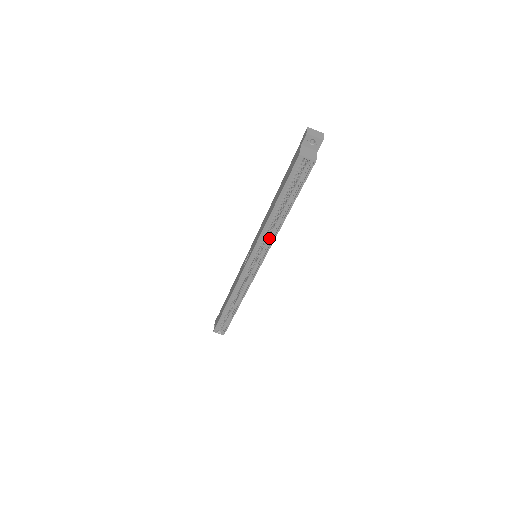
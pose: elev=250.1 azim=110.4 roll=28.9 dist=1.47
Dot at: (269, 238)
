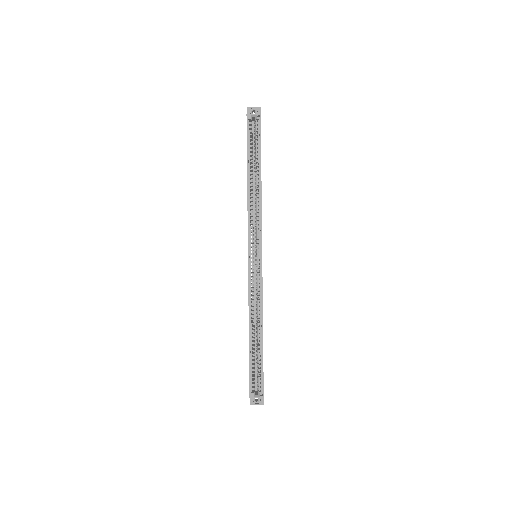
Dot at: (257, 213)
